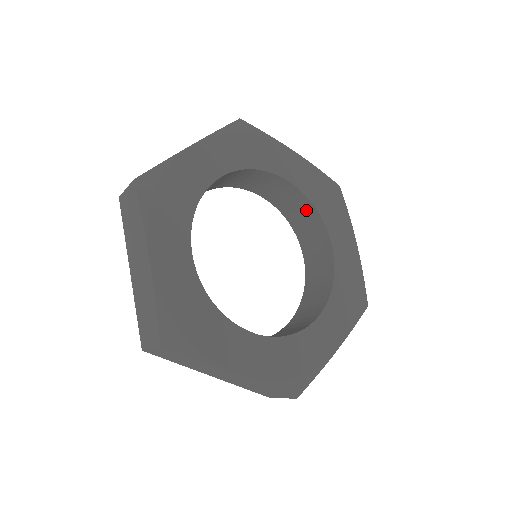
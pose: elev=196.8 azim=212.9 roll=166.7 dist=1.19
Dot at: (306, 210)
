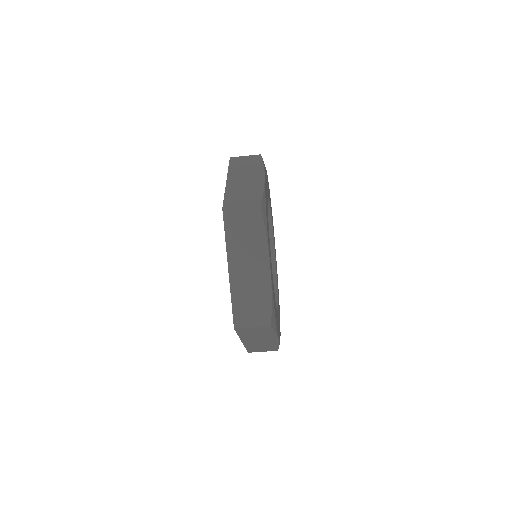
Dot at: occluded
